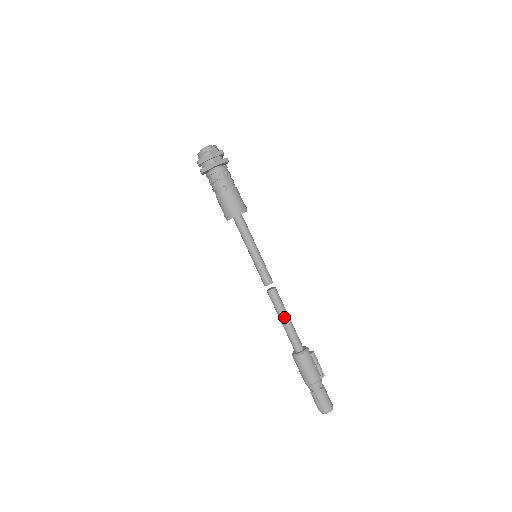
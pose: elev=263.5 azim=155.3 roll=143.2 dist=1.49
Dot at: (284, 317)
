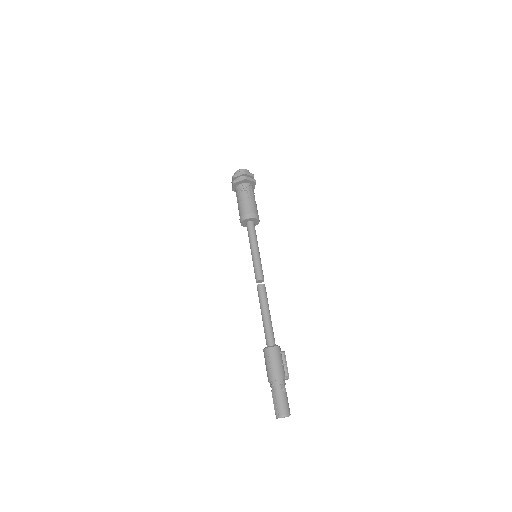
Dot at: (266, 310)
